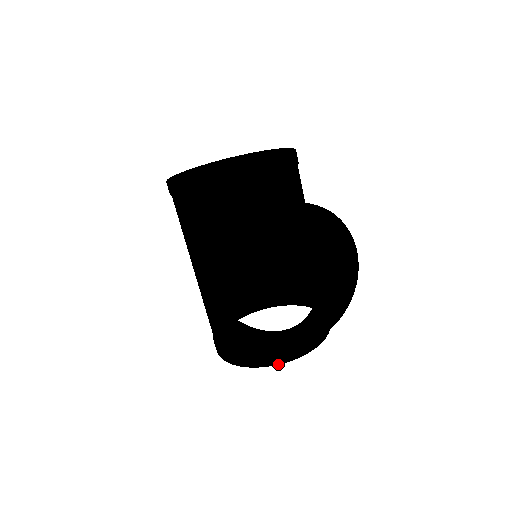
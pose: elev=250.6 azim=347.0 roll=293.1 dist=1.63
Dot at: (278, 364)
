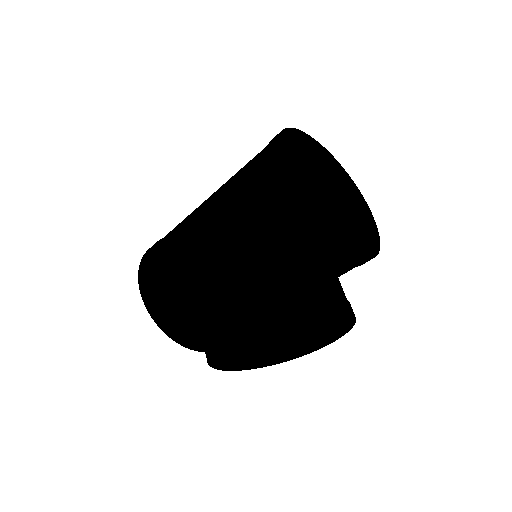
Dot at: (186, 347)
